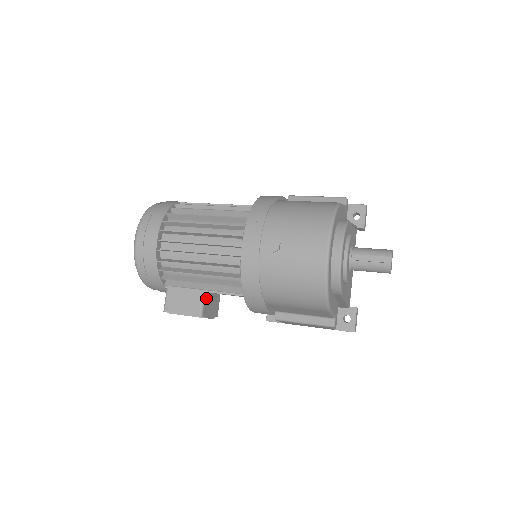
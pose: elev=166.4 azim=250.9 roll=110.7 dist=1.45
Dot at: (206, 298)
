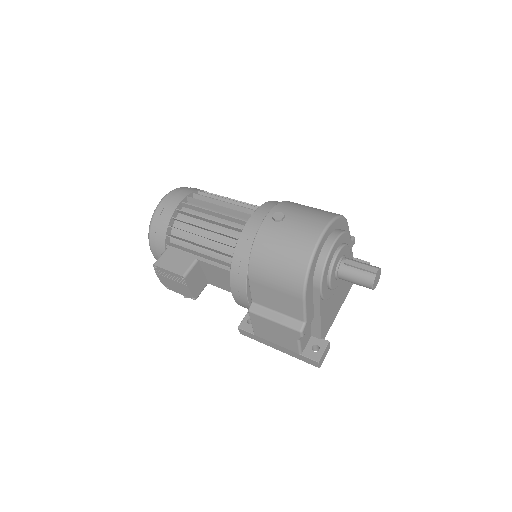
Dot at: (196, 267)
